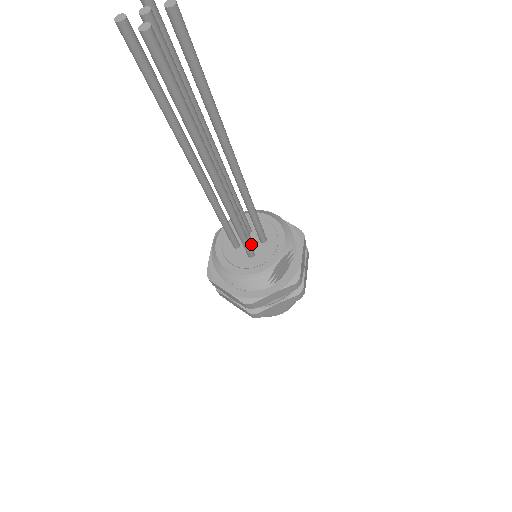
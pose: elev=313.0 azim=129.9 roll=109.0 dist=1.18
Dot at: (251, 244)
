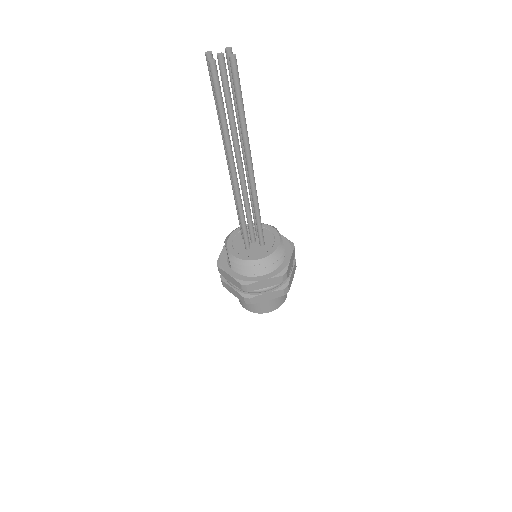
Dot at: (255, 240)
